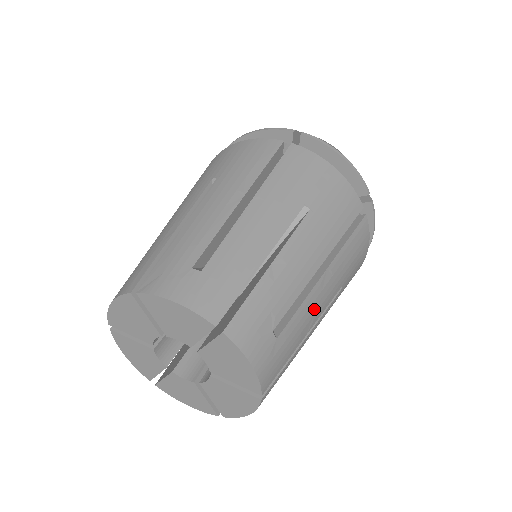
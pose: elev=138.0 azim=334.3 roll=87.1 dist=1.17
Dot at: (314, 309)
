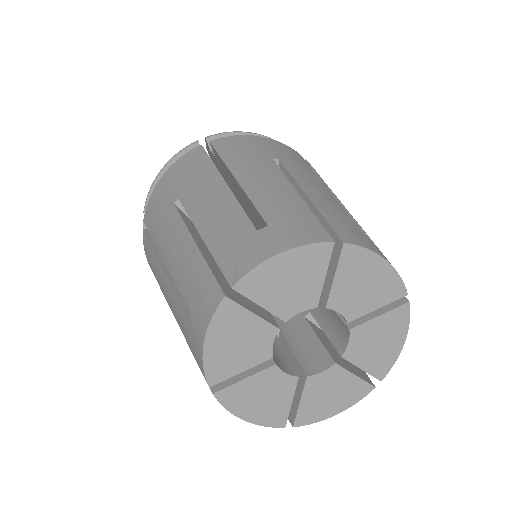
Dot at: occluded
